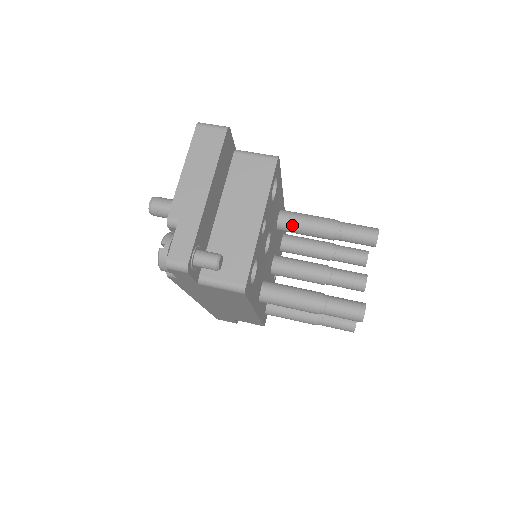
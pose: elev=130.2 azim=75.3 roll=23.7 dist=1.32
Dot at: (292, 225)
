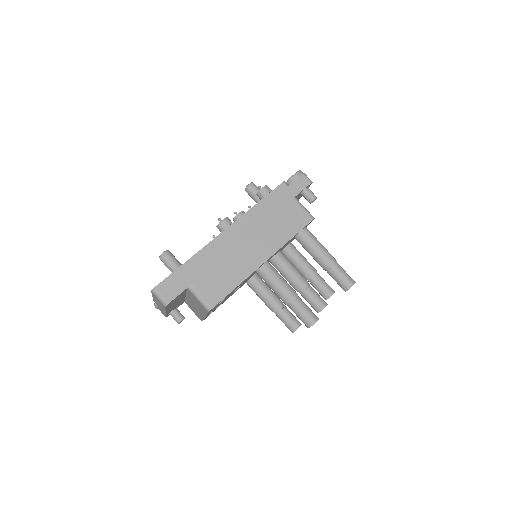
Dot at: occluded
